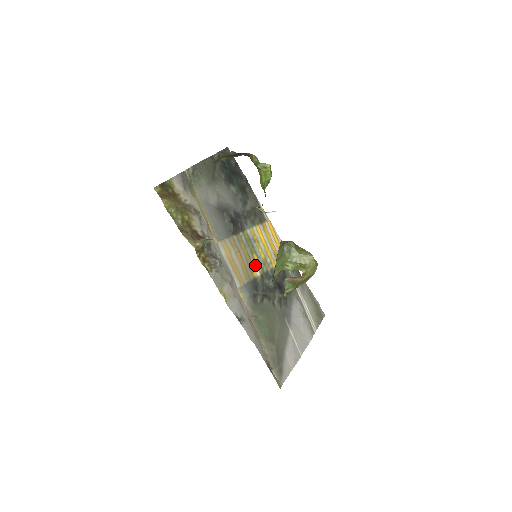
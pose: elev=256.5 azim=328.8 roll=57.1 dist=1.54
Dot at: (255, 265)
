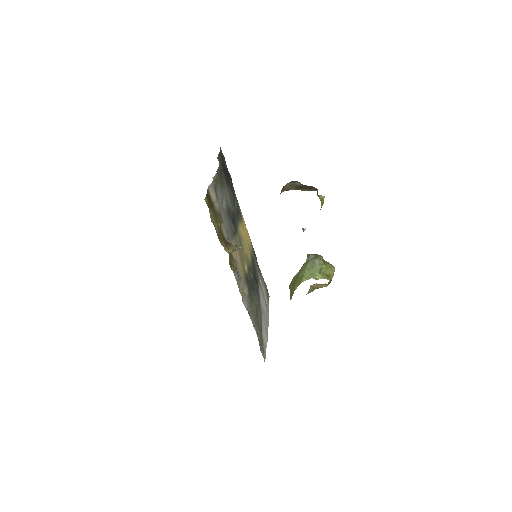
Dot at: (244, 261)
